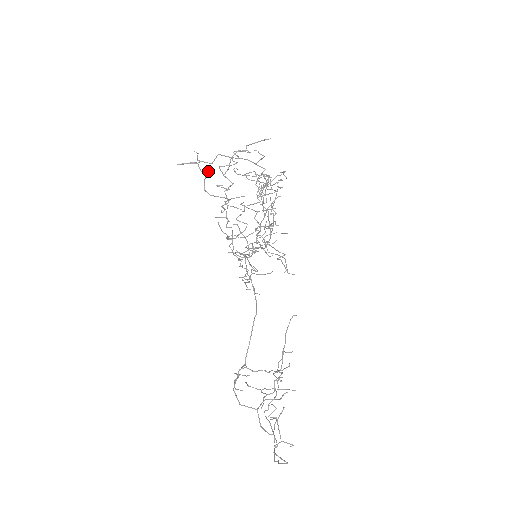
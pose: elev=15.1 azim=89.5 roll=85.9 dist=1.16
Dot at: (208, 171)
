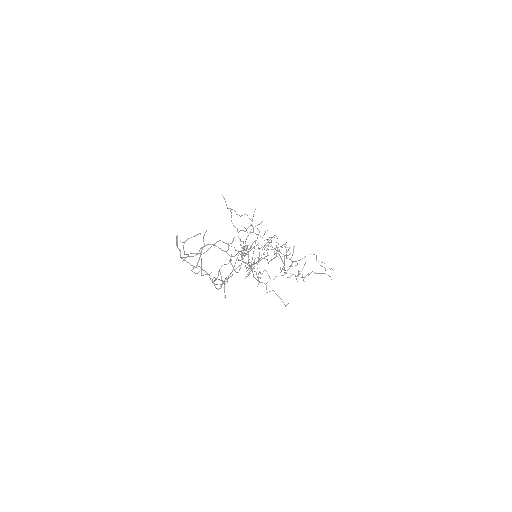
Dot at: occluded
